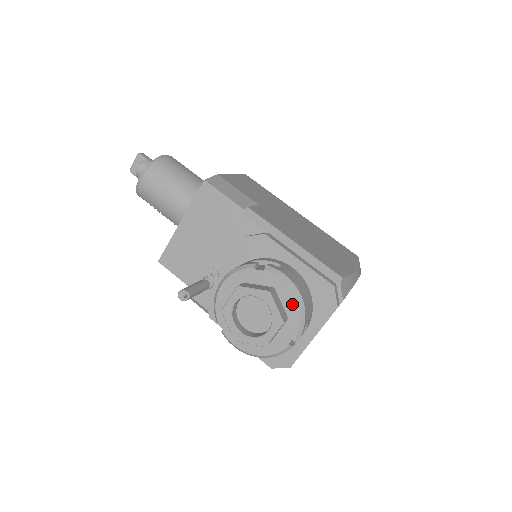
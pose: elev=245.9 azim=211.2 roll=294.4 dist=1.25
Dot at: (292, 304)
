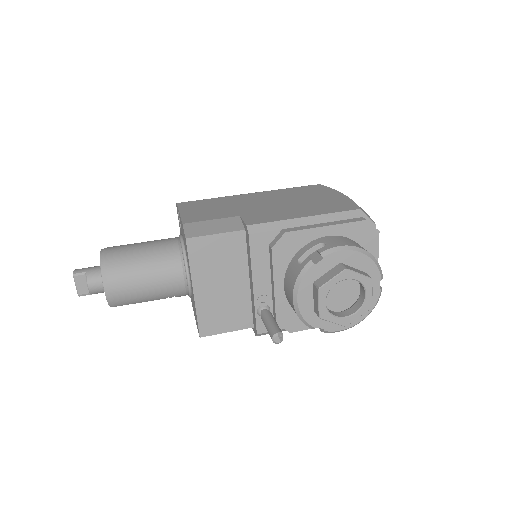
Dot at: (362, 261)
